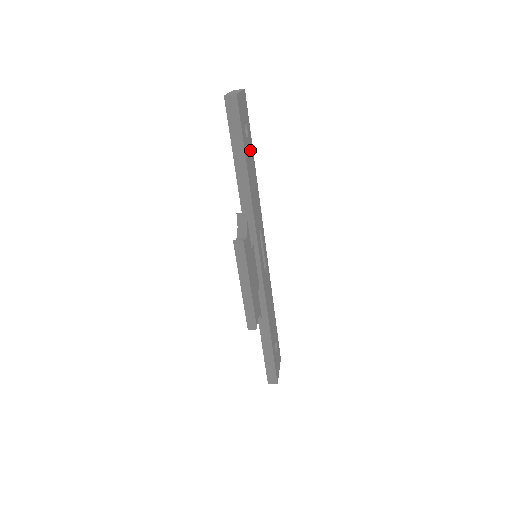
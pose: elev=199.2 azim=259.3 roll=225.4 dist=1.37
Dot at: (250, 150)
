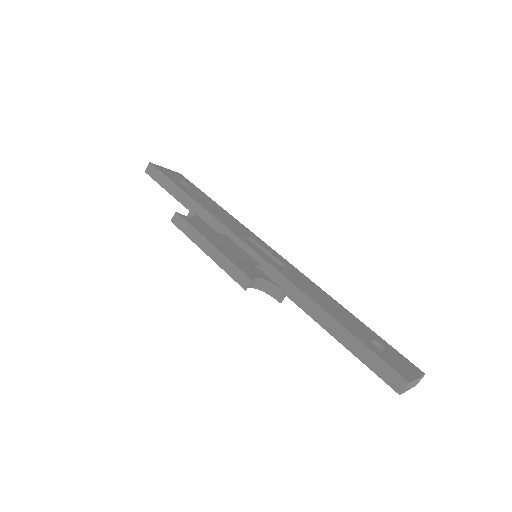
Dot at: (201, 195)
